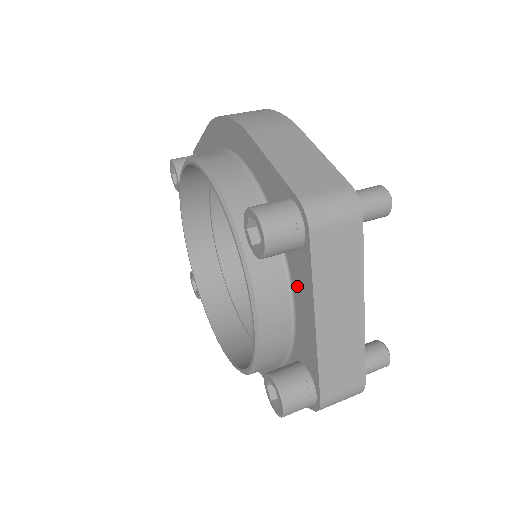
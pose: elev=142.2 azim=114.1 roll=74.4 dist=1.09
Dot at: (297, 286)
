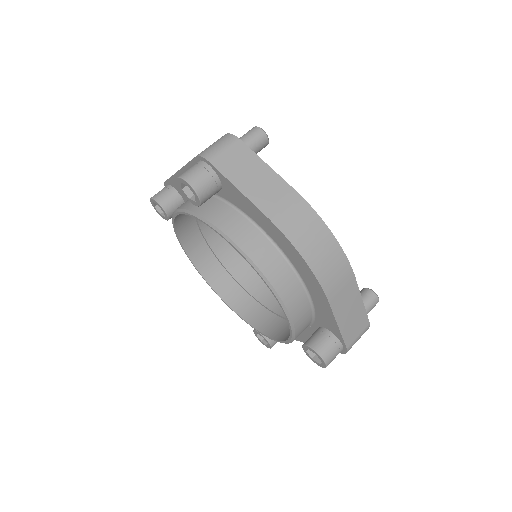
Dot at: (308, 333)
